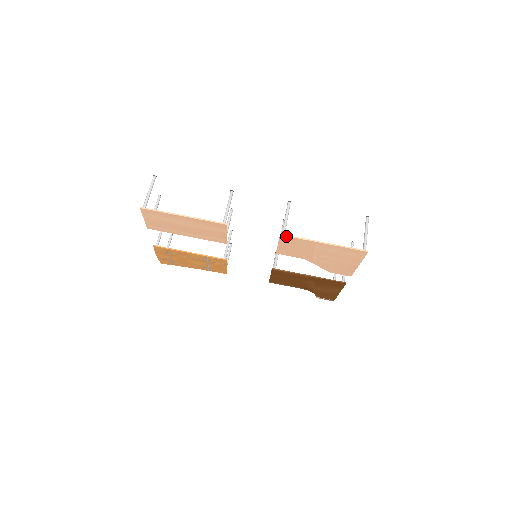
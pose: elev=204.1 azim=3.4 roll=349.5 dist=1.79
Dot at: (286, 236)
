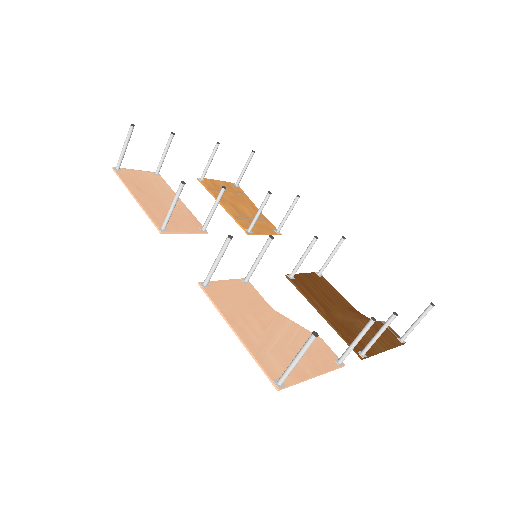
Dot at: (203, 289)
